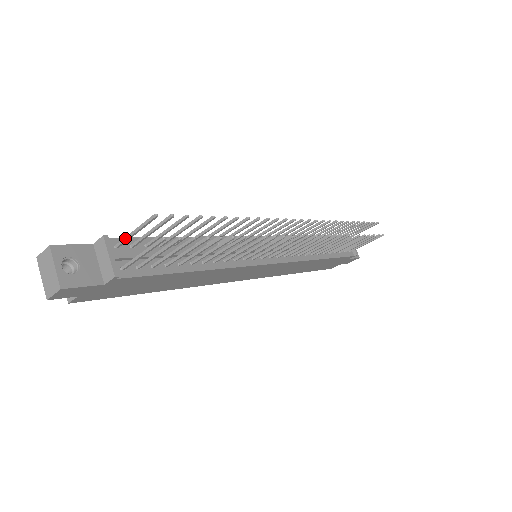
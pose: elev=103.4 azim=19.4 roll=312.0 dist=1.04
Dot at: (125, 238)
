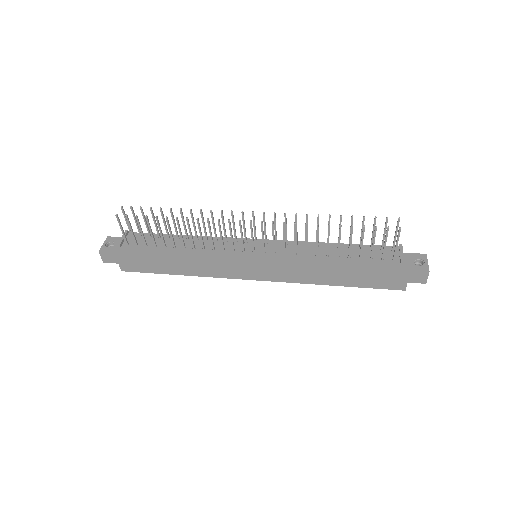
Dot at: (129, 228)
